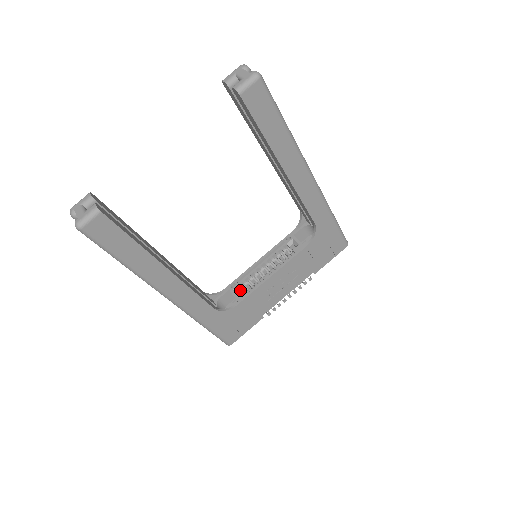
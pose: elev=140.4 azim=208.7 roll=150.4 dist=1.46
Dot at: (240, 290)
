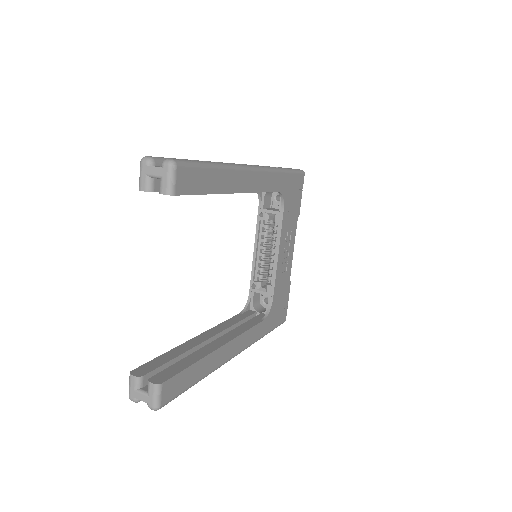
Dot at: (261, 284)
